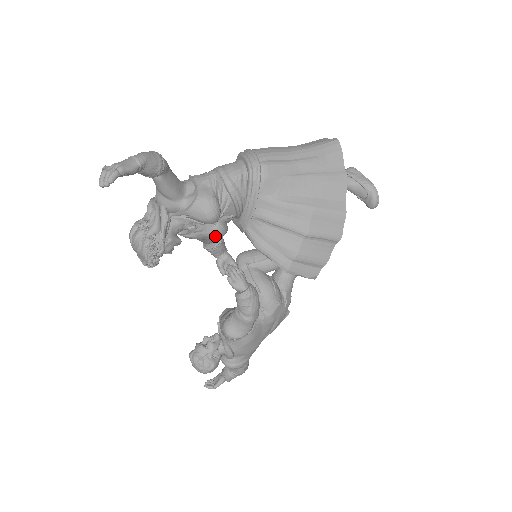
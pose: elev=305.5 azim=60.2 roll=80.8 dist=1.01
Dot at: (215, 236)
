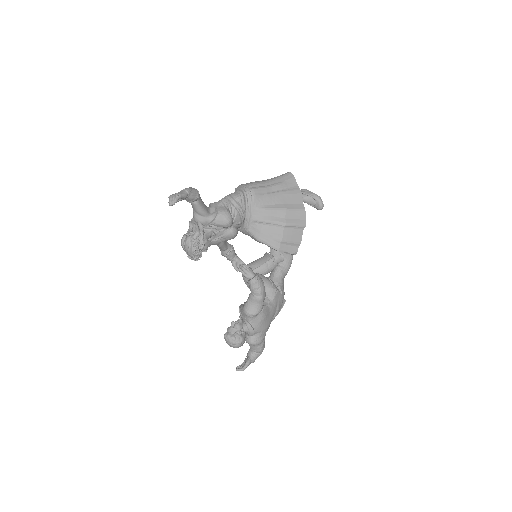
Dot at: (232, 235)
